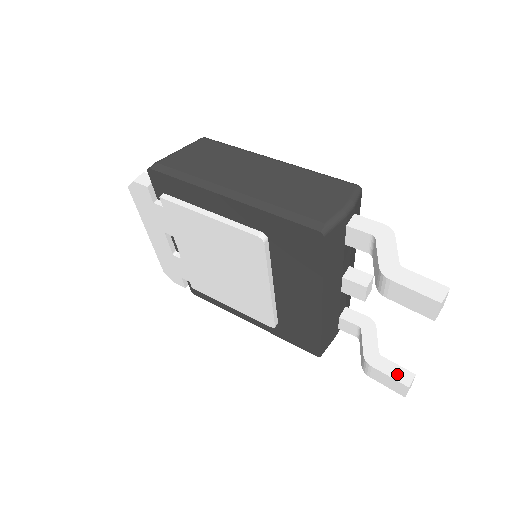
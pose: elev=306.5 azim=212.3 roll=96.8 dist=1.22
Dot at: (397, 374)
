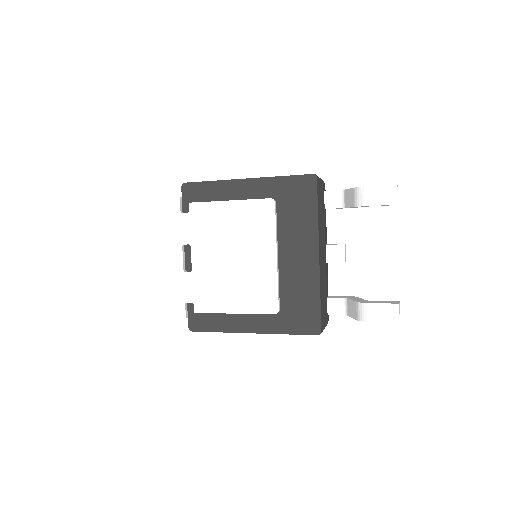
Dot at: (387, 302)
